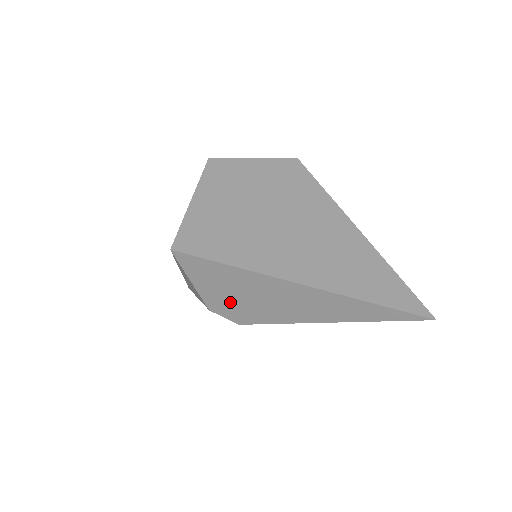
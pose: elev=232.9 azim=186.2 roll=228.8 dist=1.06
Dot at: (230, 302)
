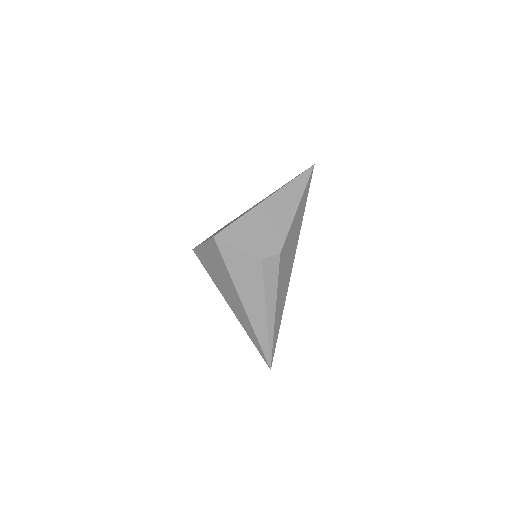
Dot at: (262, 242)
